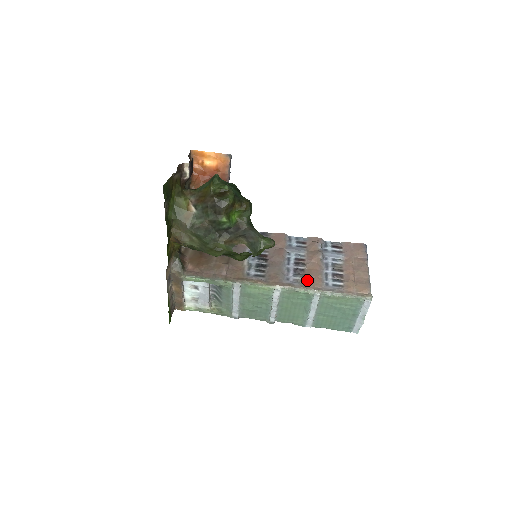
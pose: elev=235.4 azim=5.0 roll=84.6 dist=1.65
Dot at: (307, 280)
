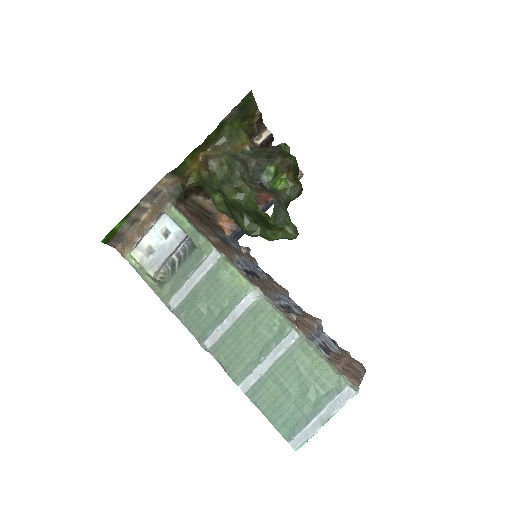
Dot at: (293, 315)
